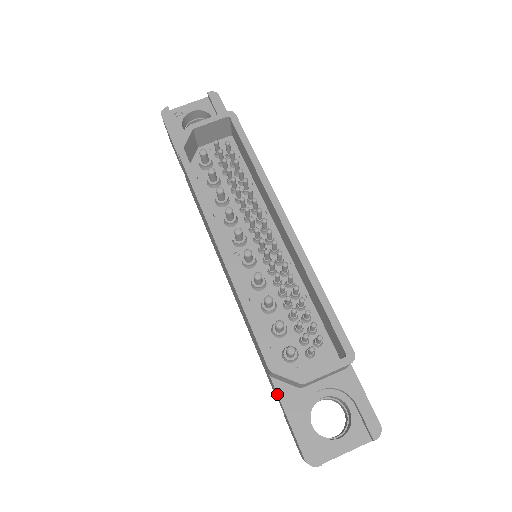
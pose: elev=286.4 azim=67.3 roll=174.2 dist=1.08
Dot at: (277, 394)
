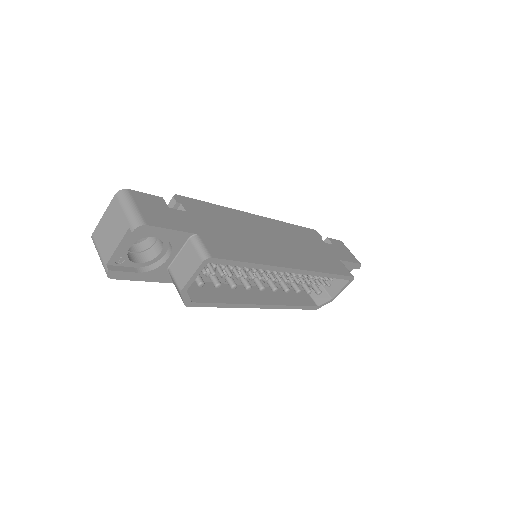
Dot at: occluded
